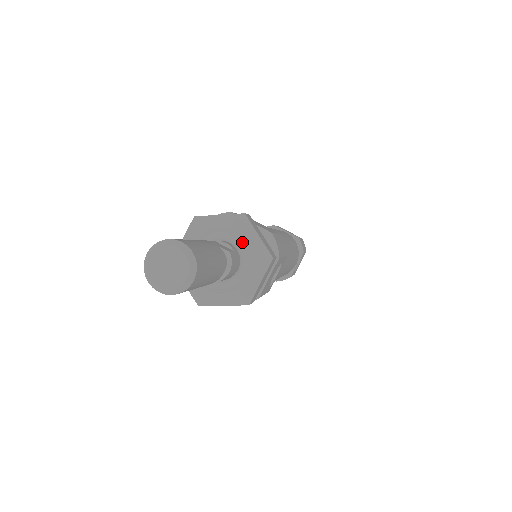
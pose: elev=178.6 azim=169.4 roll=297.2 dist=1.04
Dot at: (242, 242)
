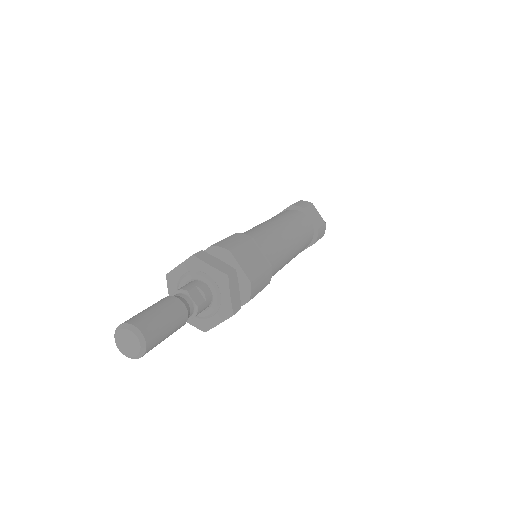
Dot at: (217, 294)
